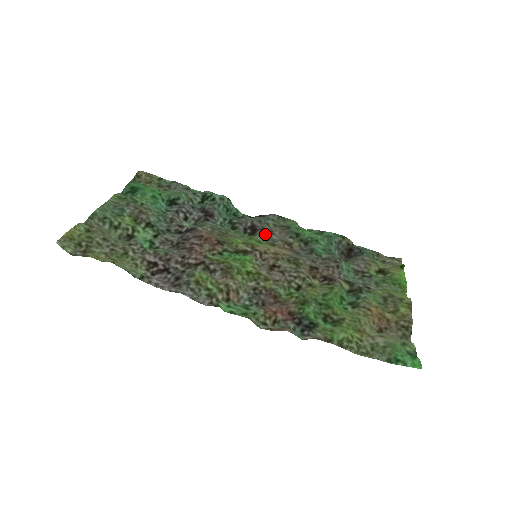
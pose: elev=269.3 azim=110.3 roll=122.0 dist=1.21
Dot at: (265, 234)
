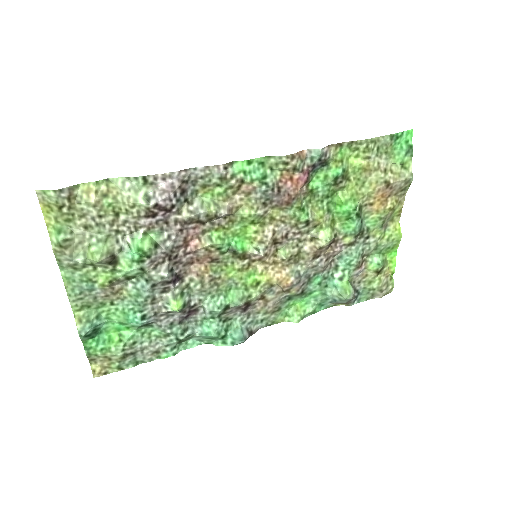
Dot at: (259, 299)
